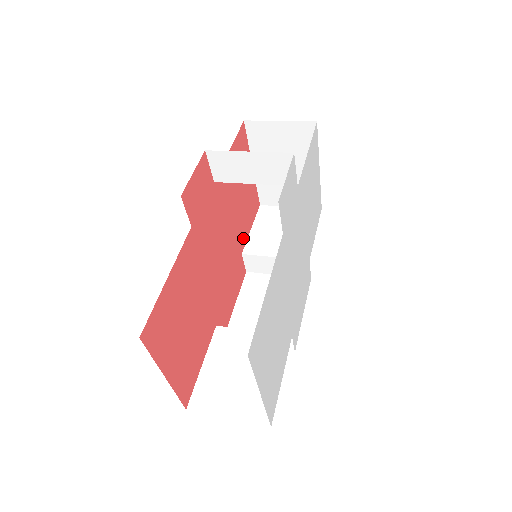
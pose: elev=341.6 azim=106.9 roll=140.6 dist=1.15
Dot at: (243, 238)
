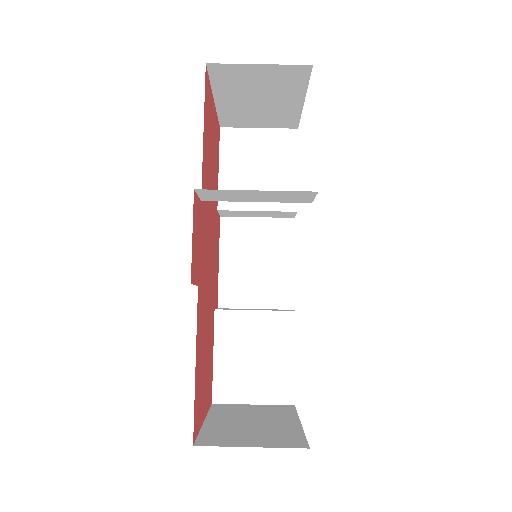
Dot at: occluded
